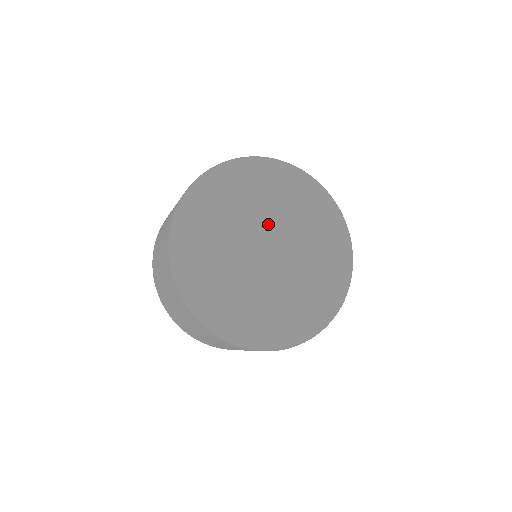
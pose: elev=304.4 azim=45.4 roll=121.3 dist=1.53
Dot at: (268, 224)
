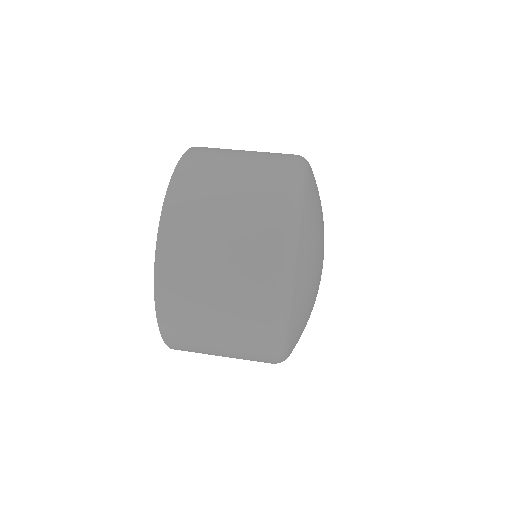
Dot at: occluded
